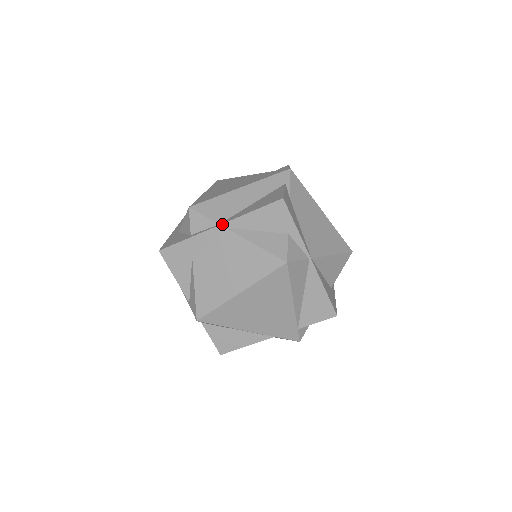
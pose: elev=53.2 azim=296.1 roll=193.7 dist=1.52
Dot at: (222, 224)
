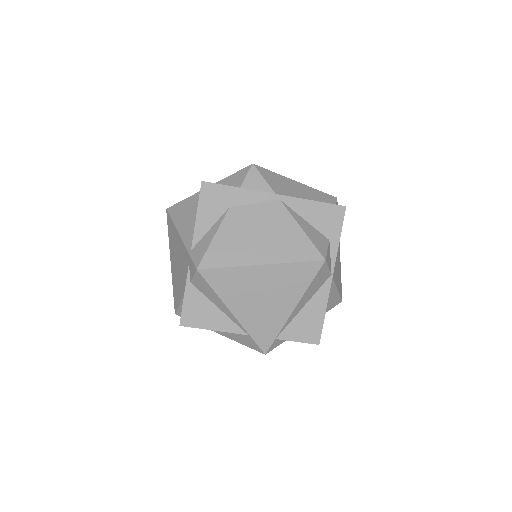
Dot at: (280, 195)
